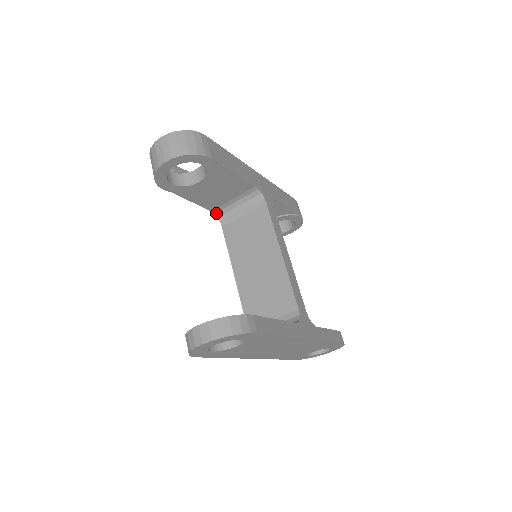
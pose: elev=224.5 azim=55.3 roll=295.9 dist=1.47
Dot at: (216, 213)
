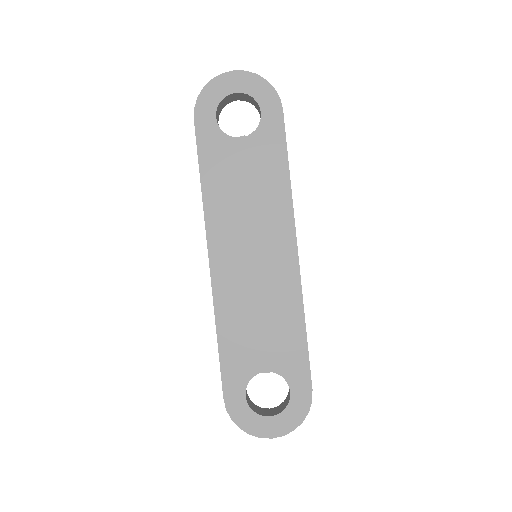
Dot at: occluded
